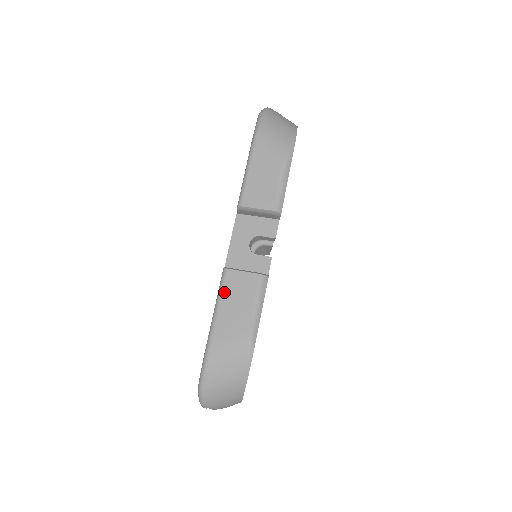
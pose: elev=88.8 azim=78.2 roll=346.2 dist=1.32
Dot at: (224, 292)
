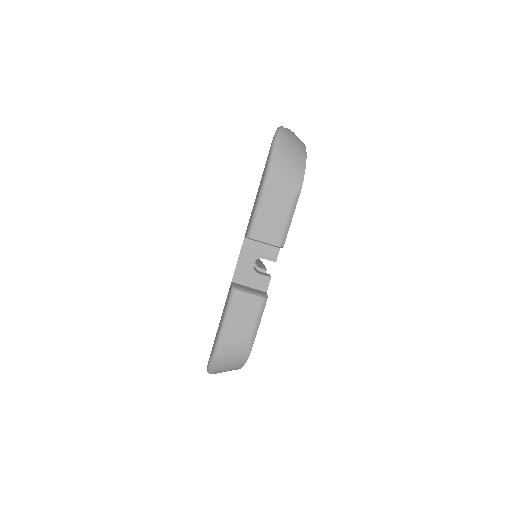
Dot at: (232, 307)
